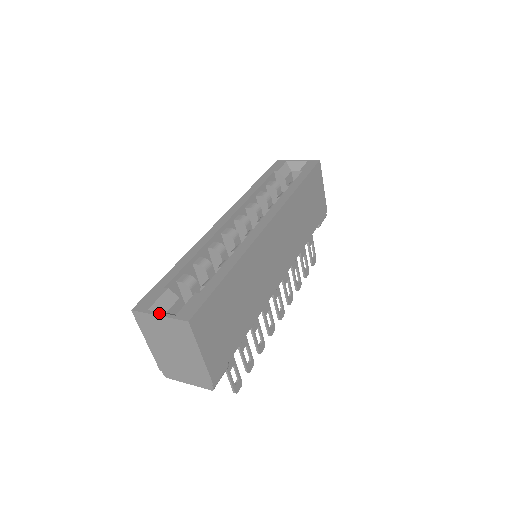
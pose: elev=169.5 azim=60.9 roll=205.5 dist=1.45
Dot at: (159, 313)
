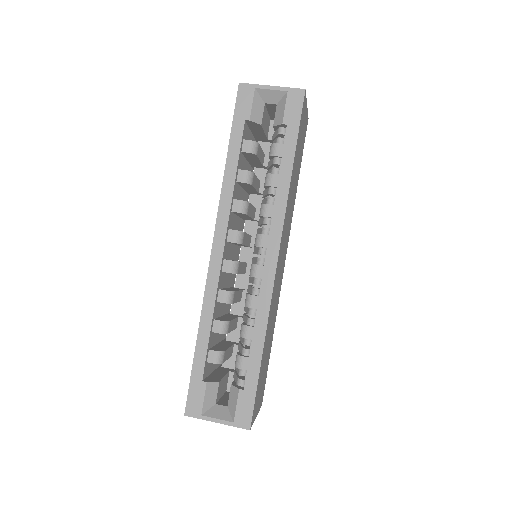
Dot at: (216, 420)
